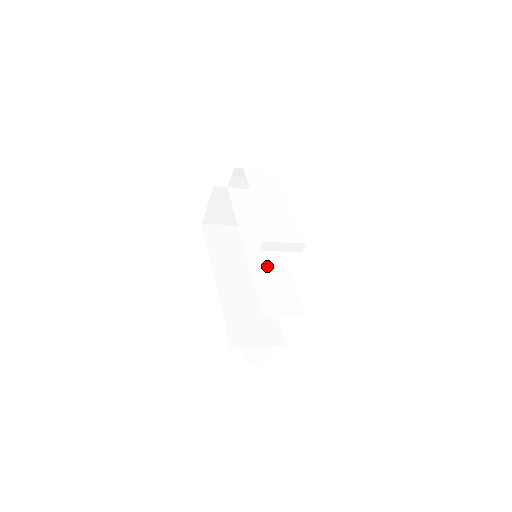
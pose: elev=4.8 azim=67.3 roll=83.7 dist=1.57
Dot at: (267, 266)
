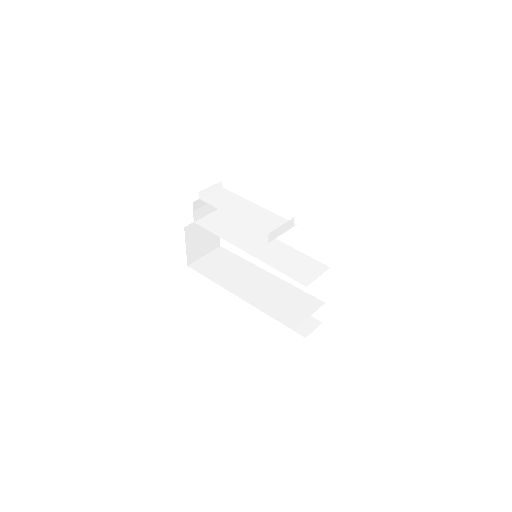
Dot at: (275, 254)
